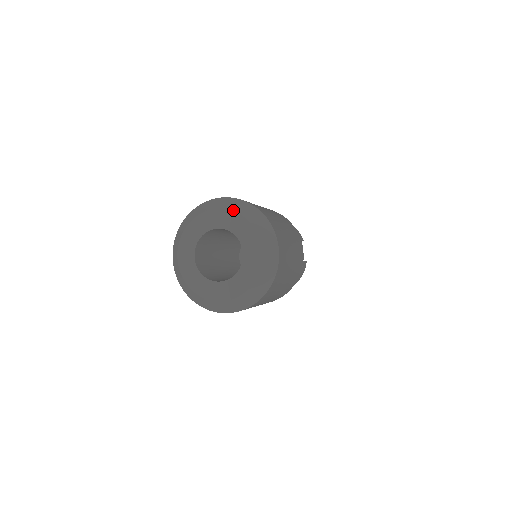
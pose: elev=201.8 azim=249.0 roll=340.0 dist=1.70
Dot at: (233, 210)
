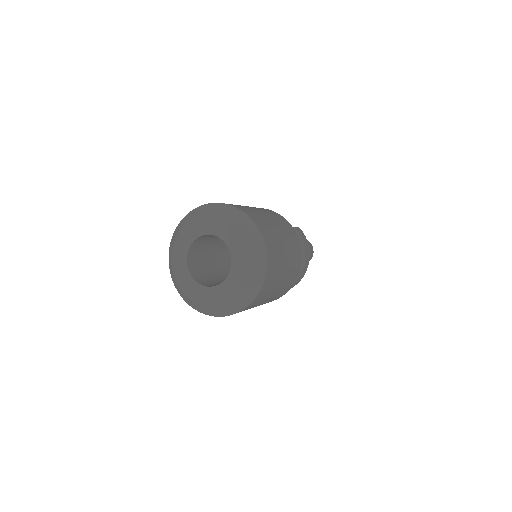
Dot at: (187, 222)
